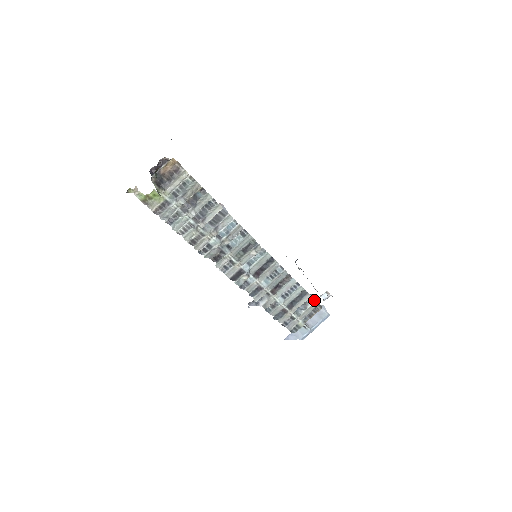
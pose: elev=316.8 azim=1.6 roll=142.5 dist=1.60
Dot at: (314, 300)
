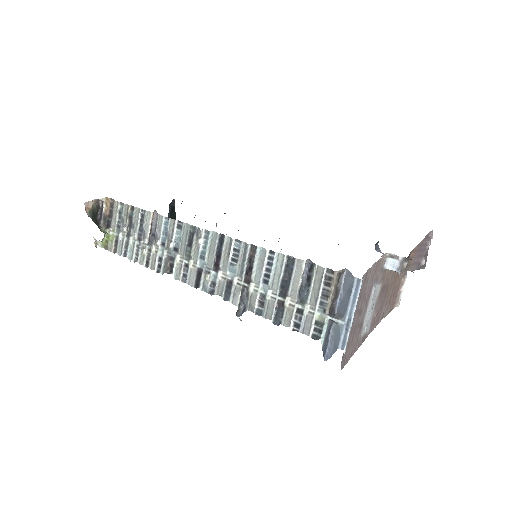
Dot at: (314, 265)
